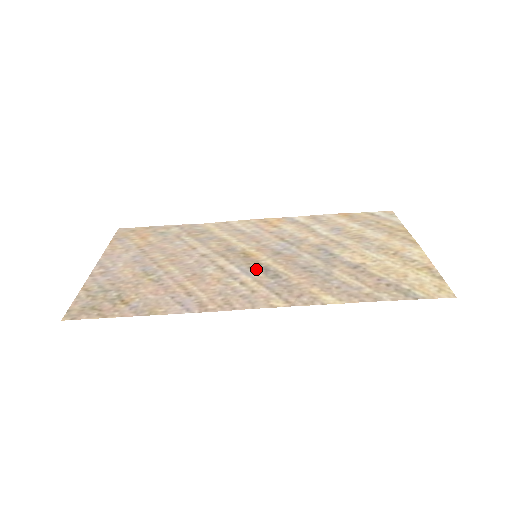
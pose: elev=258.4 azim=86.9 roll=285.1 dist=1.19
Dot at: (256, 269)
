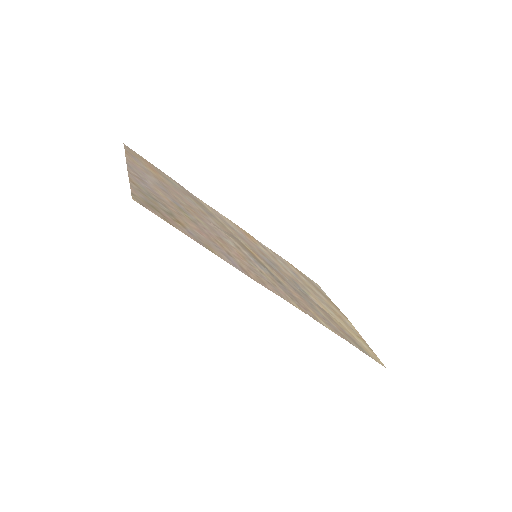
Dot at: (264, 267)
